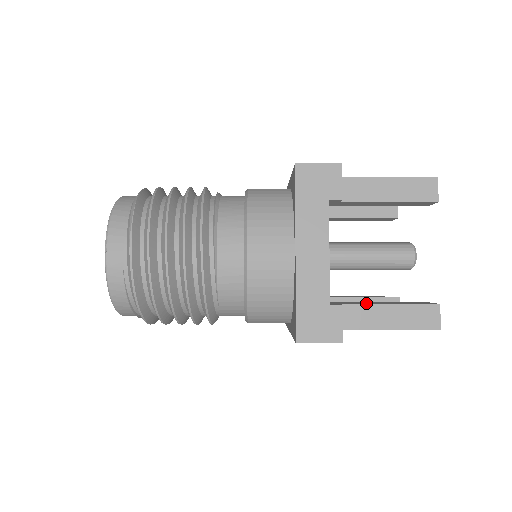
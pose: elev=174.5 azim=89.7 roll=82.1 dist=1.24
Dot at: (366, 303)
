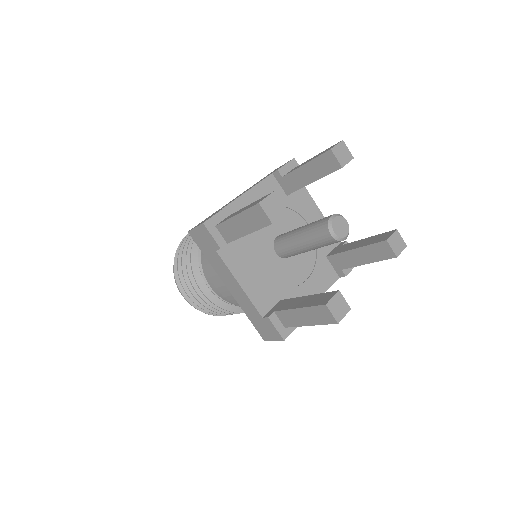
Dot at: (290, 305)
